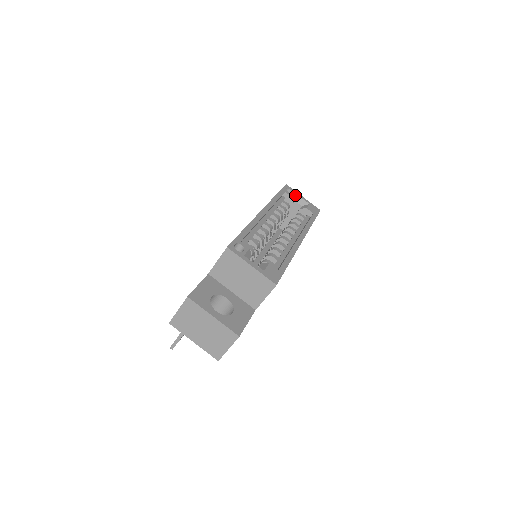
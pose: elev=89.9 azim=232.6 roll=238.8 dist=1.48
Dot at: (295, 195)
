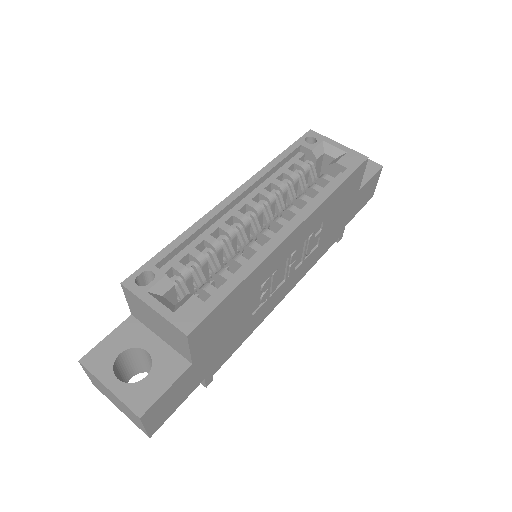
Dot at: (323, 144)
